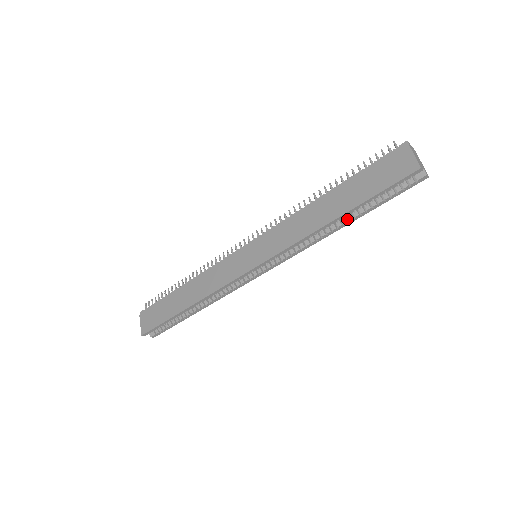
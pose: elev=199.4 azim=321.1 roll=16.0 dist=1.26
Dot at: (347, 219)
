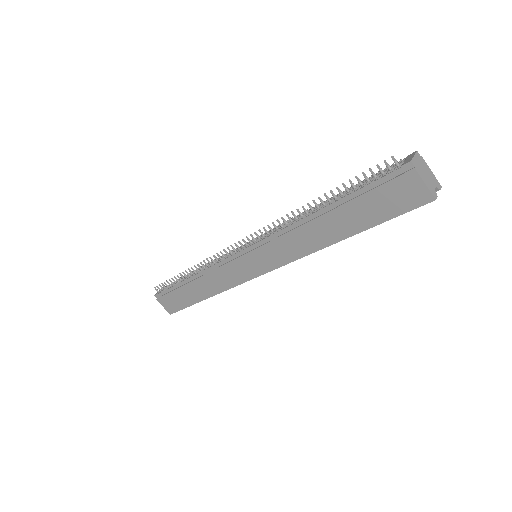
Dot at: occluded
